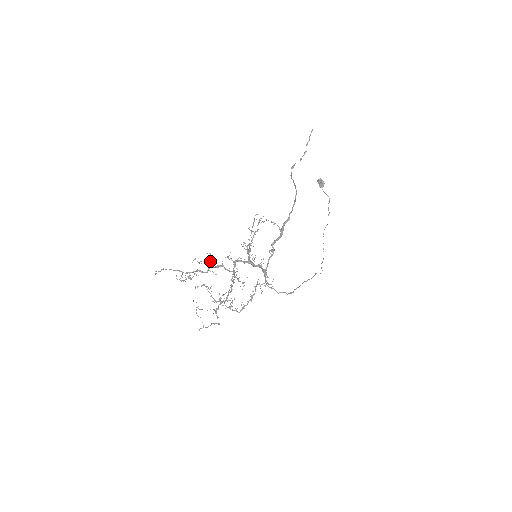
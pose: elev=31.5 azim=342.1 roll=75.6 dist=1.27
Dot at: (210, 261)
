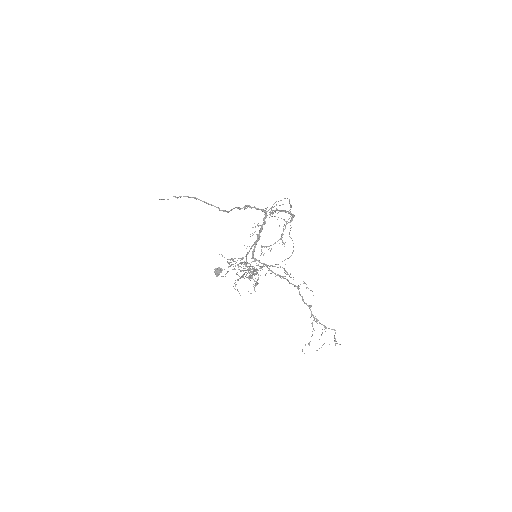
Dot at: occluded
